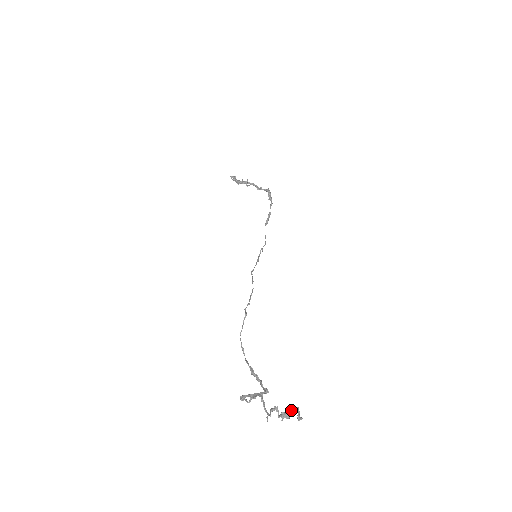
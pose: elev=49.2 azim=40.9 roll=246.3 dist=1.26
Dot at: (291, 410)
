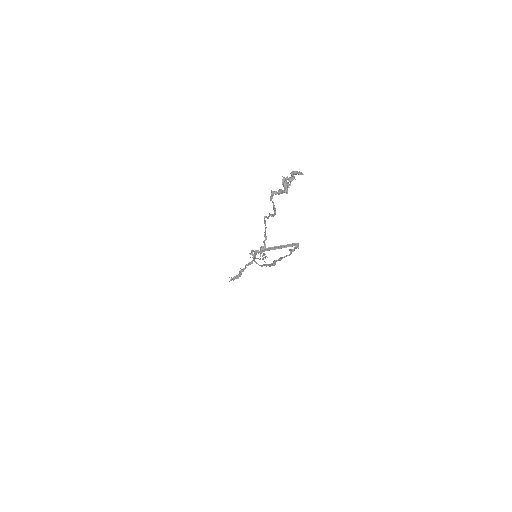
Dot at: (283, 177)
